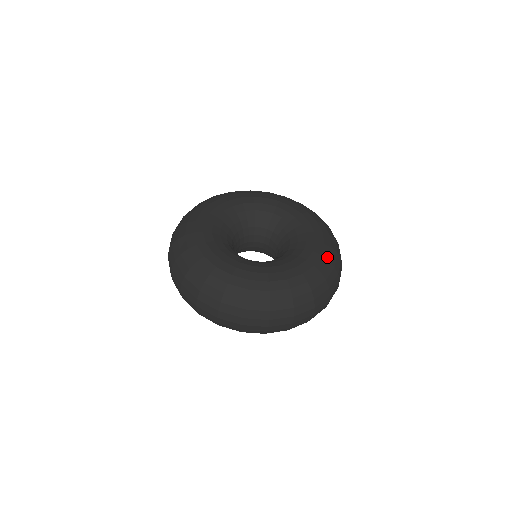
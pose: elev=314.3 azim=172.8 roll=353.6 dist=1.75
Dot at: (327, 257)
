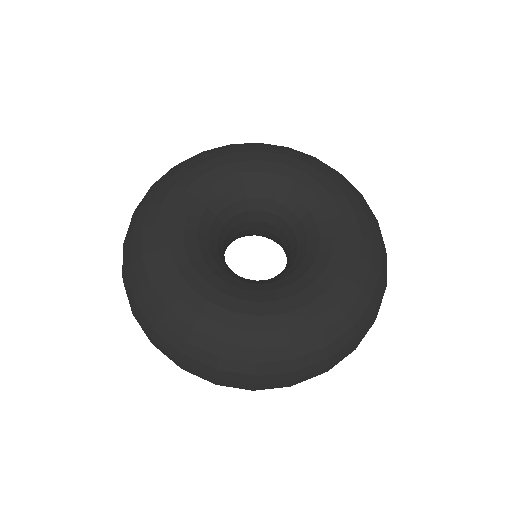
Dot at: (347, 189)
